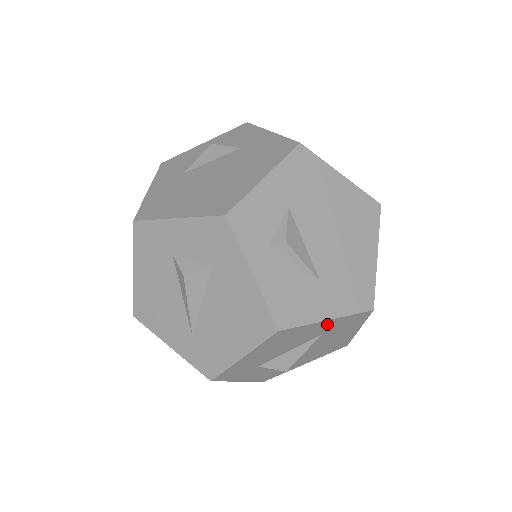
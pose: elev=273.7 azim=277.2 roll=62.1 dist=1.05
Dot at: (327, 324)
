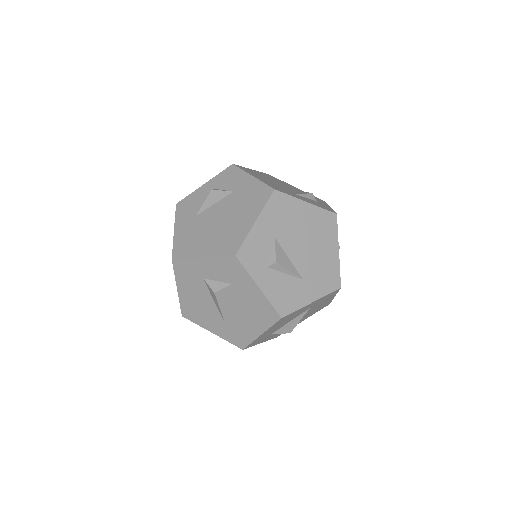
Dot at: (312, 304)
